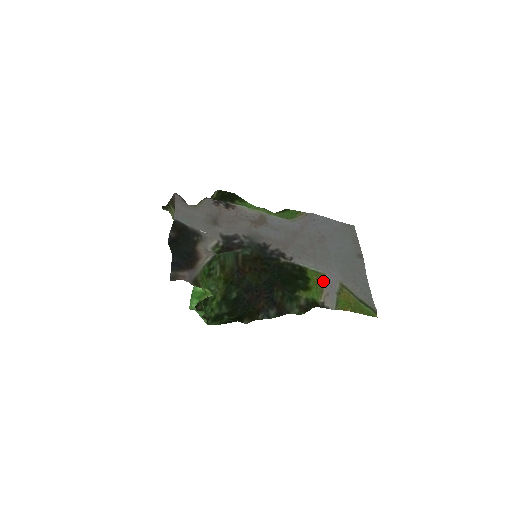
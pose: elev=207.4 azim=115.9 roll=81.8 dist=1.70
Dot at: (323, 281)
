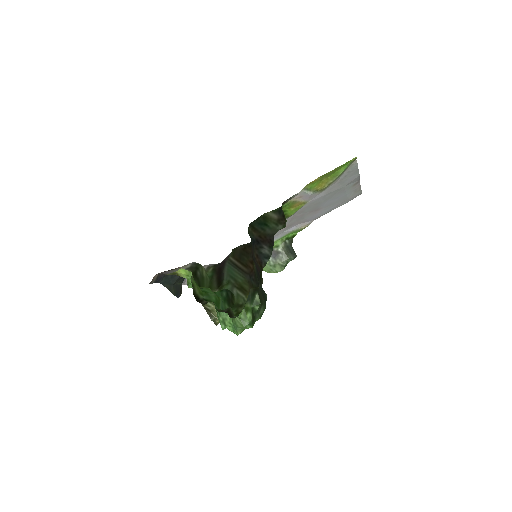
Dot at: (301, 203)
